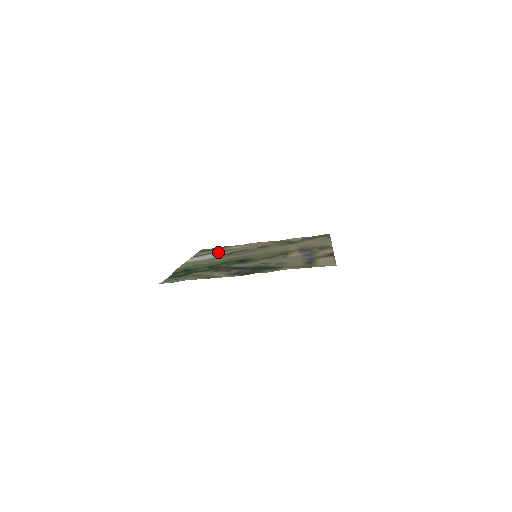
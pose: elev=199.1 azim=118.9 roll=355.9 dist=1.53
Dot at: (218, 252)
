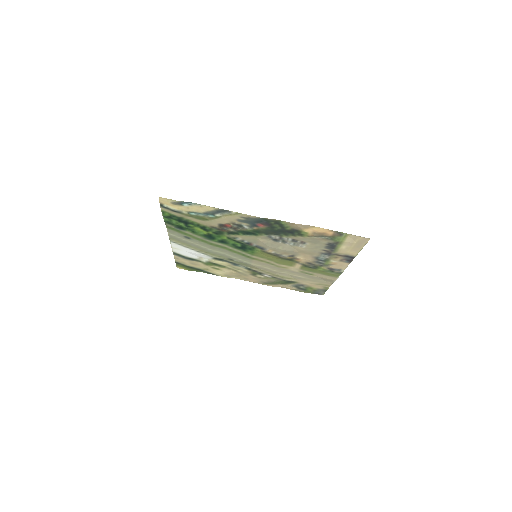
Dot at: (203, 260)
